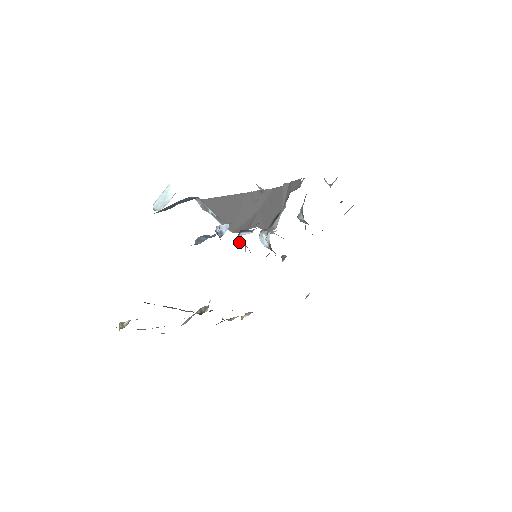
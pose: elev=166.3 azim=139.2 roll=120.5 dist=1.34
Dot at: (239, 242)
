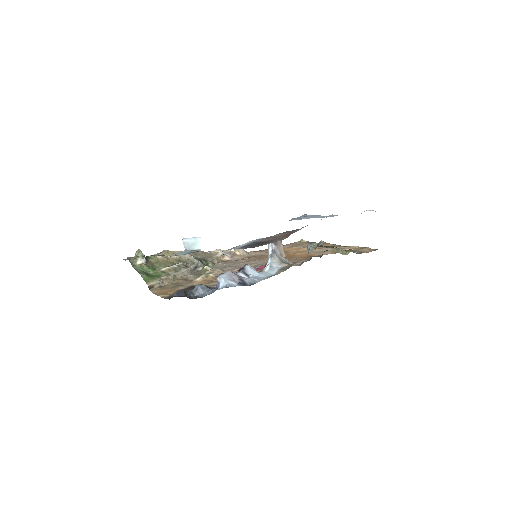
Dot at: occluded
